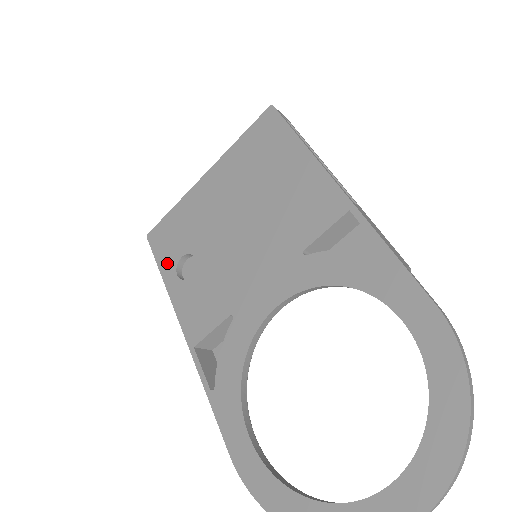
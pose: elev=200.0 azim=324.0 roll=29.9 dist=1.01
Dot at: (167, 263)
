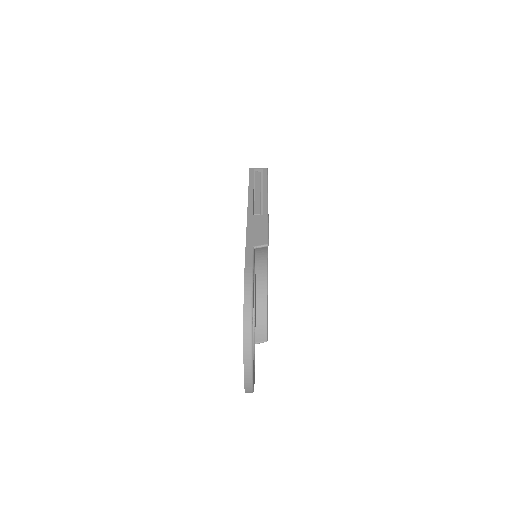
Dot at: occluded
